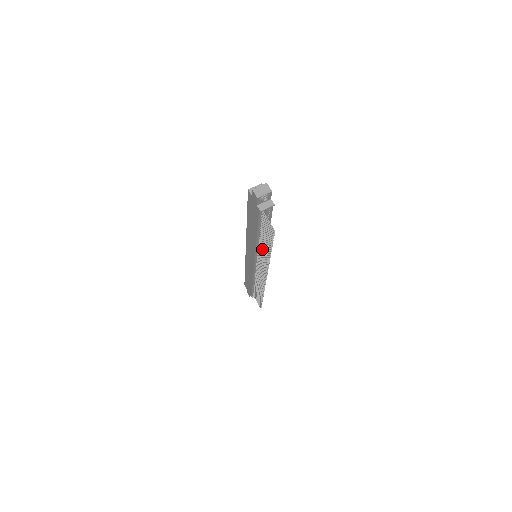
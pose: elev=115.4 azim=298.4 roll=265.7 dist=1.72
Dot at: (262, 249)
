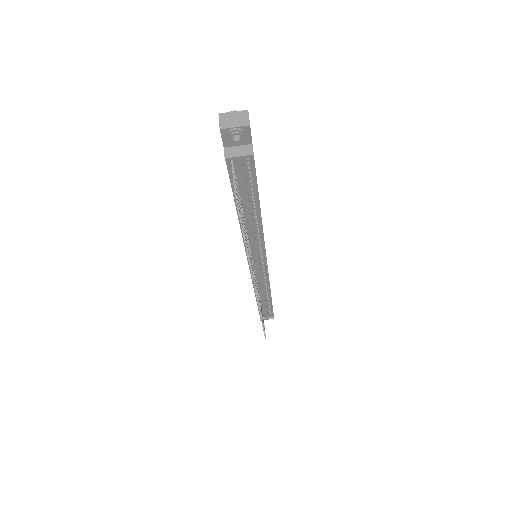
Dot at: (247, 240)
